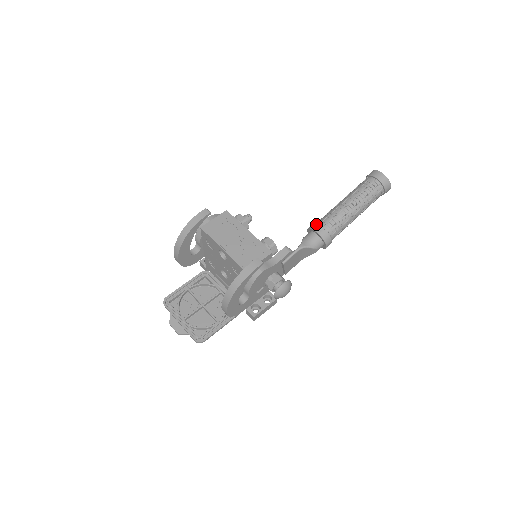
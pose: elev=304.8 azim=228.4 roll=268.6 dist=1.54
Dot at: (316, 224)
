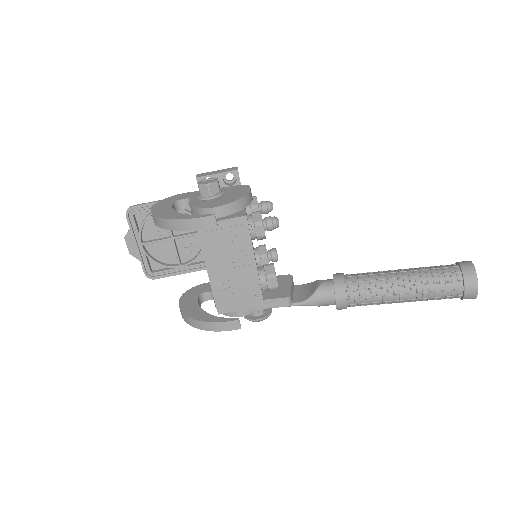
Dot at: (344, 290)
